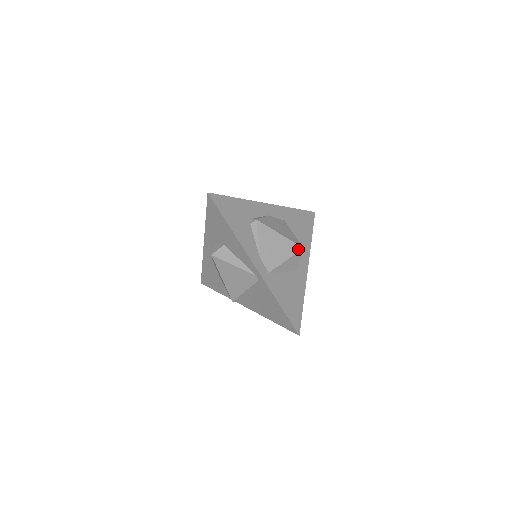
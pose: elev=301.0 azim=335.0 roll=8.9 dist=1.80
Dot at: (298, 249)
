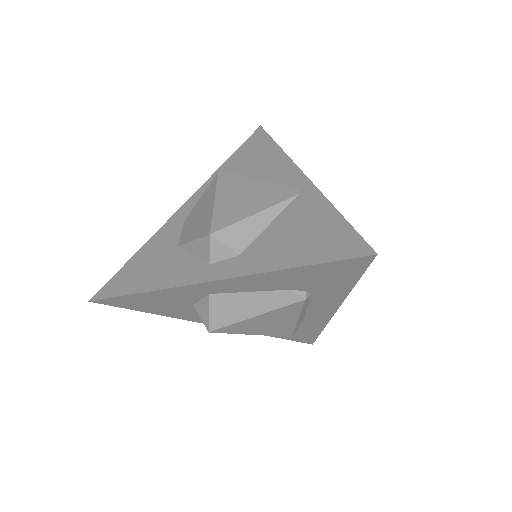
Dot at: occluded
